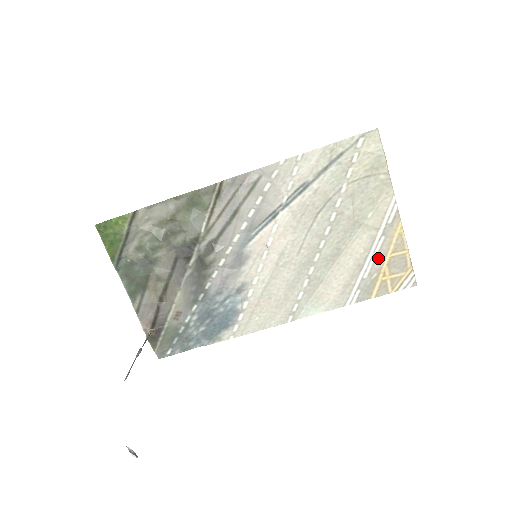
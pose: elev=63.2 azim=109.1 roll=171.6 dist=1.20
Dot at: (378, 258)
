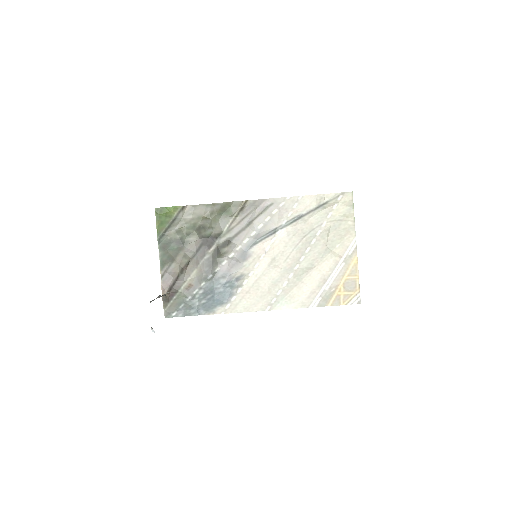
Dot at: (338, 277)
